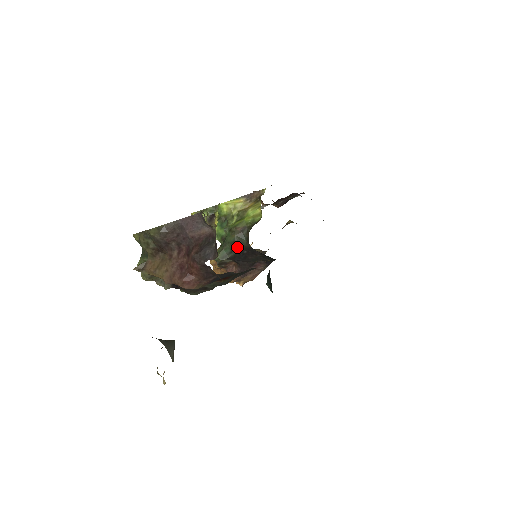
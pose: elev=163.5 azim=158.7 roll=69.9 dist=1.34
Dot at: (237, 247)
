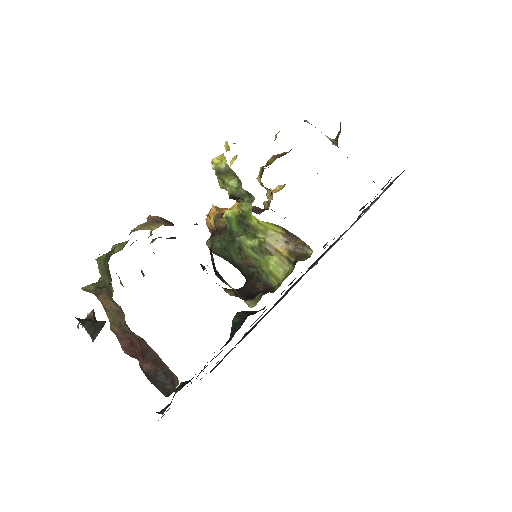
Dot at: (234, 265)
